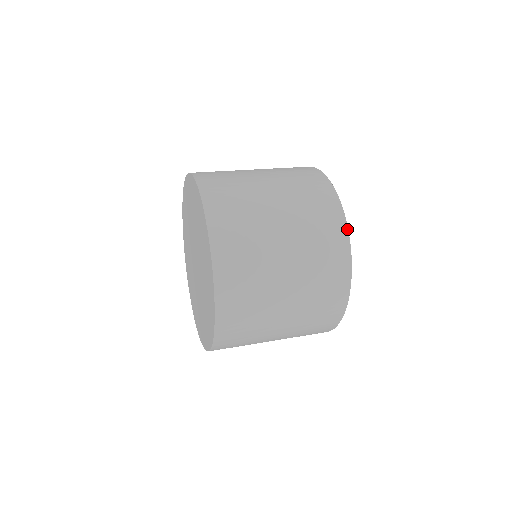
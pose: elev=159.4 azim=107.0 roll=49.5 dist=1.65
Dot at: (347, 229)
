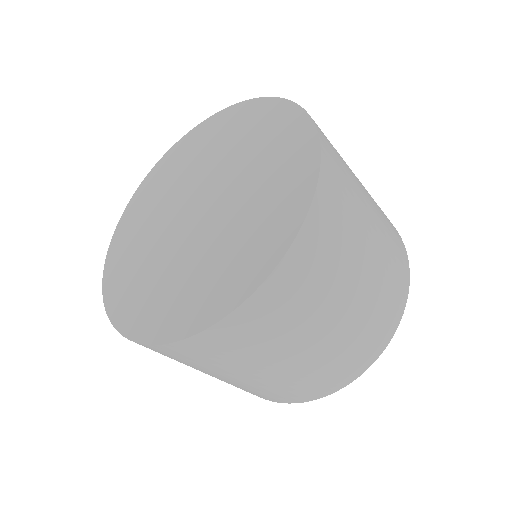
Dot at: occluded
